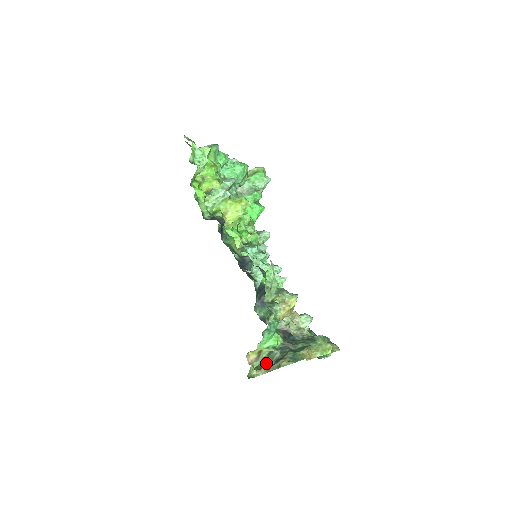
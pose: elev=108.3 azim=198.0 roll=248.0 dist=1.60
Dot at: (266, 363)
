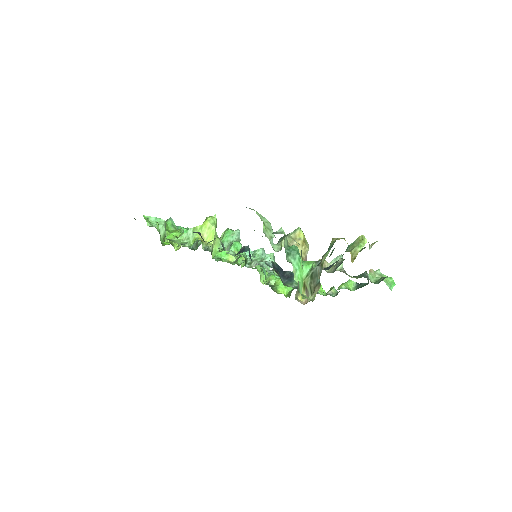
Dot at: (315, 284)
